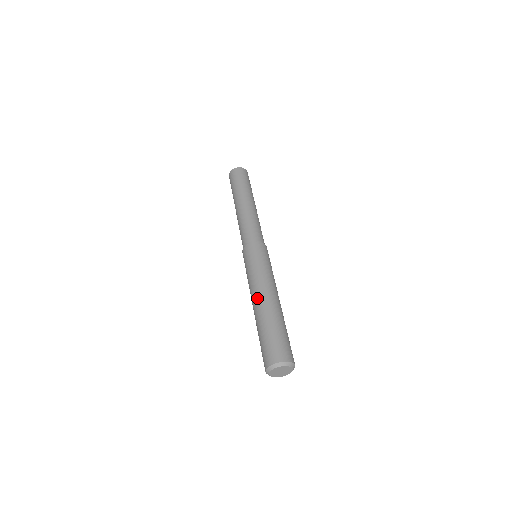
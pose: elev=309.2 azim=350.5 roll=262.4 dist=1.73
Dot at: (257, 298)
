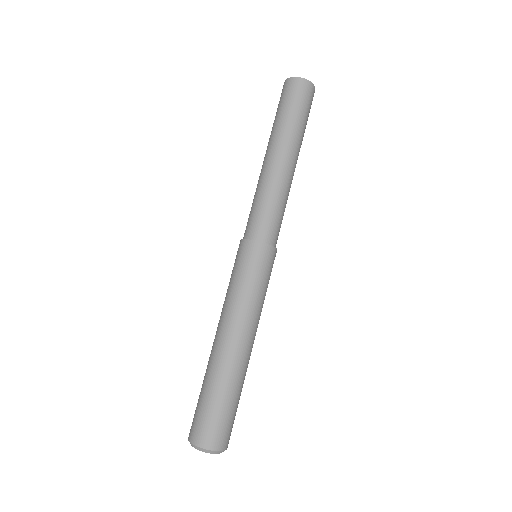
Dot at: (220, 336)
